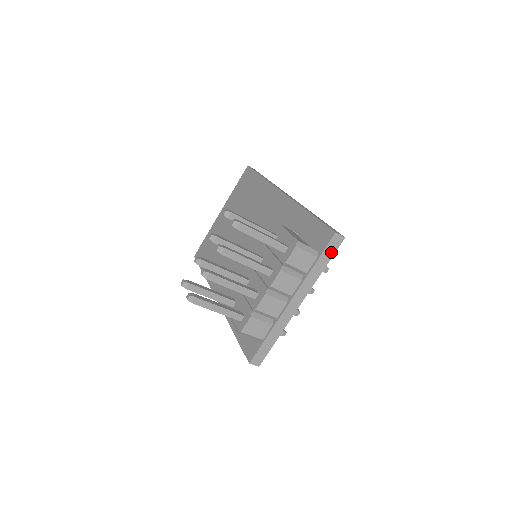
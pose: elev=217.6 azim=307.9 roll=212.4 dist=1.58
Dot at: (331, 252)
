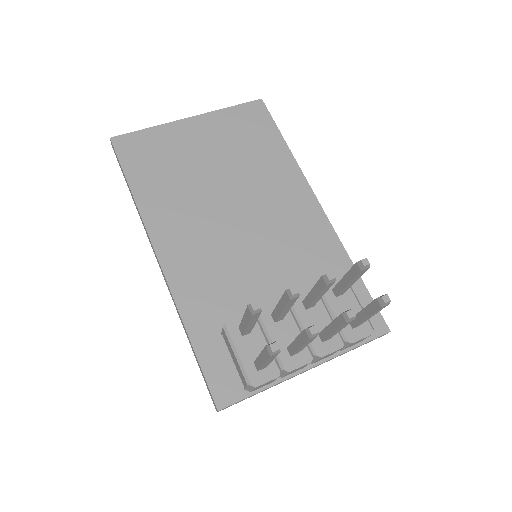
Dot at: occluded
